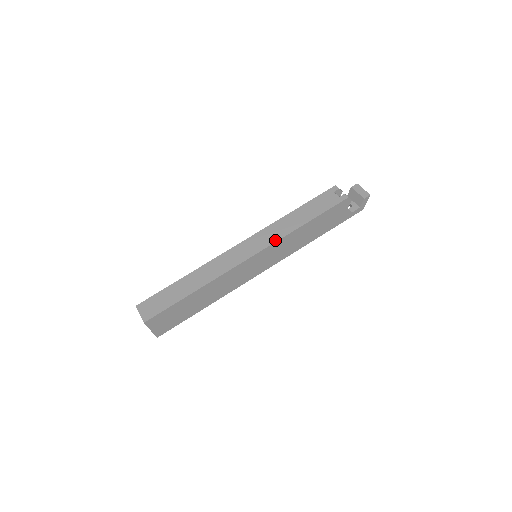
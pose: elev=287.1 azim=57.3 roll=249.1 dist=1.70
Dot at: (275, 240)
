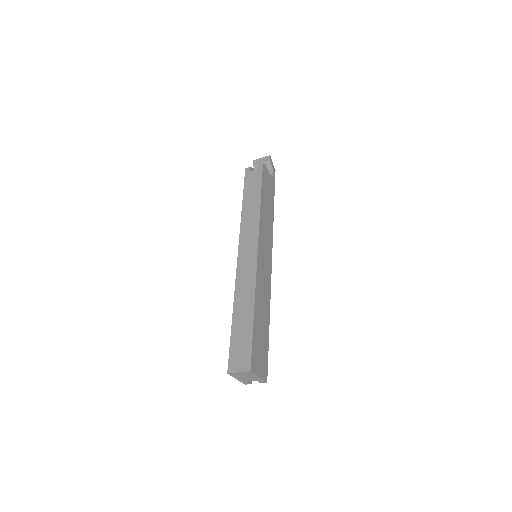
Dot at: (257, 227)
